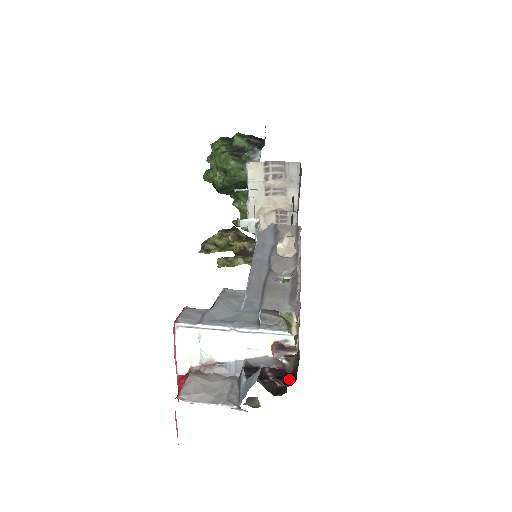
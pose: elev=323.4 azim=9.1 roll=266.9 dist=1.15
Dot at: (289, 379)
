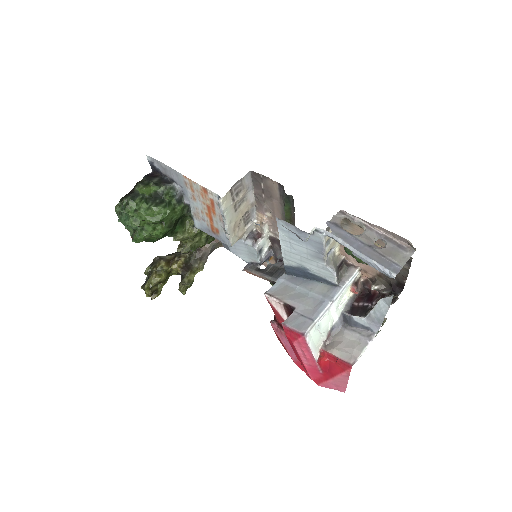
Dot at: (395, 291)
